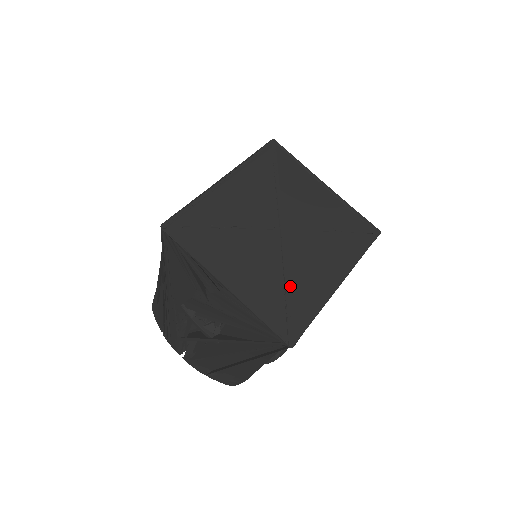
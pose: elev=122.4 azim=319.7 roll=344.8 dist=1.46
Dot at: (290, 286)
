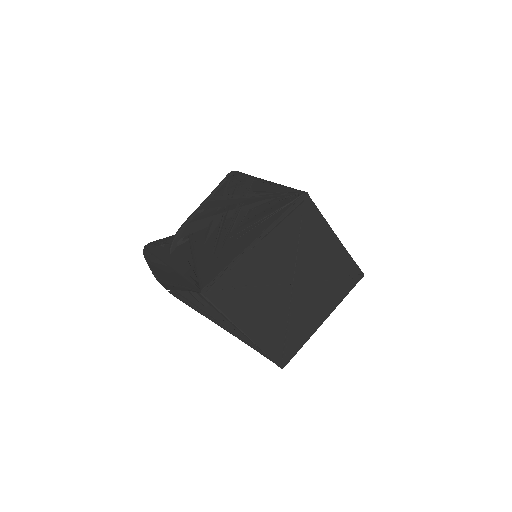
Dot at: (291, 328)
